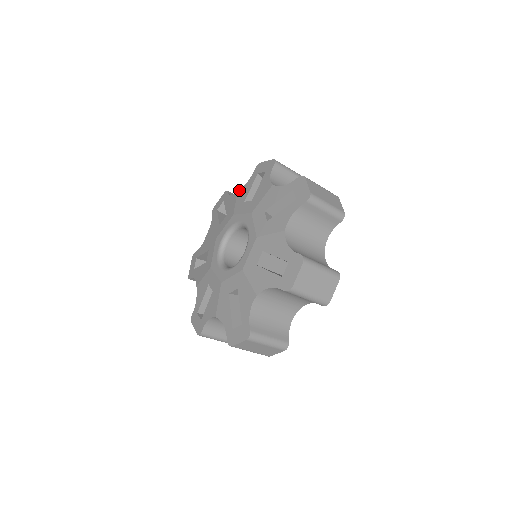
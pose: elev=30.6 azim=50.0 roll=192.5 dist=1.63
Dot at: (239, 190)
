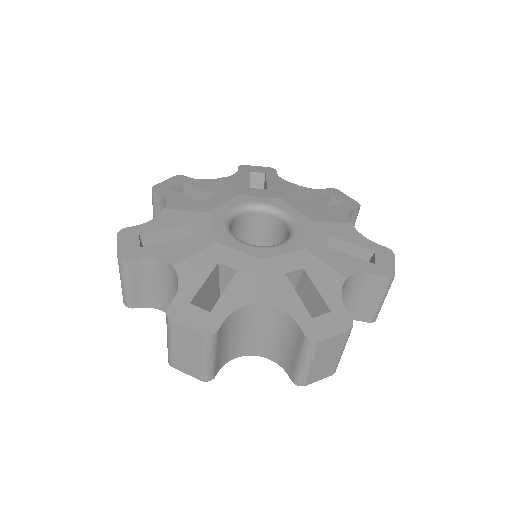
Dot at: occluded
